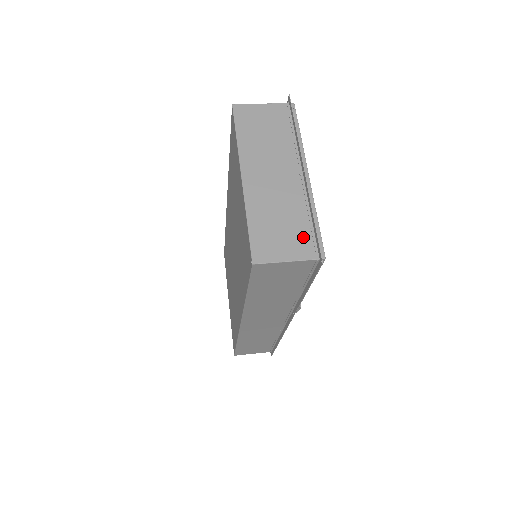
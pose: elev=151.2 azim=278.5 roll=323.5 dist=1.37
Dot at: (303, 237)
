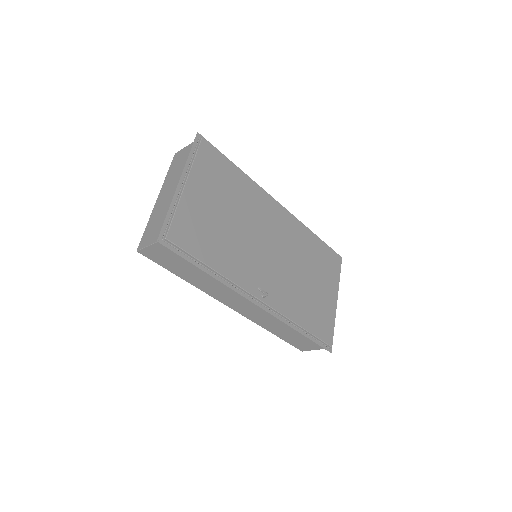
Dot at: occluded
